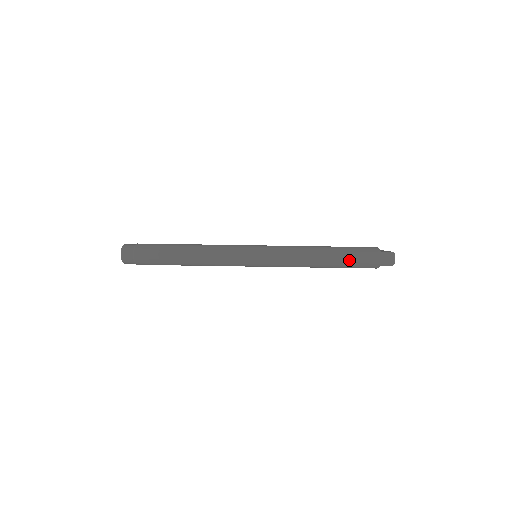
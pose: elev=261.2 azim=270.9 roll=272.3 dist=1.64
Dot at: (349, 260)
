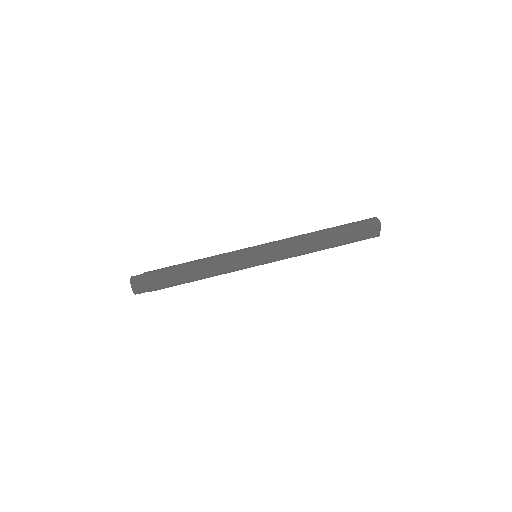
Dot at: (339, 229)
